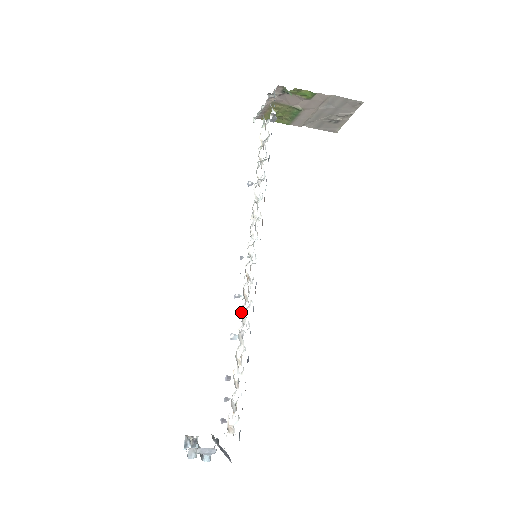
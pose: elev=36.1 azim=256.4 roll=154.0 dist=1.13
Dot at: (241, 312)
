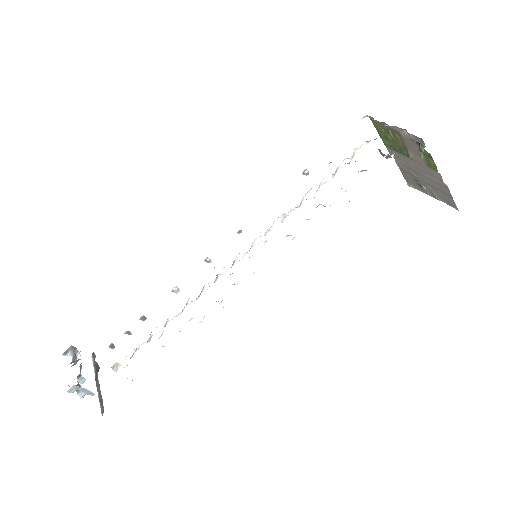
Dot at: occluded
